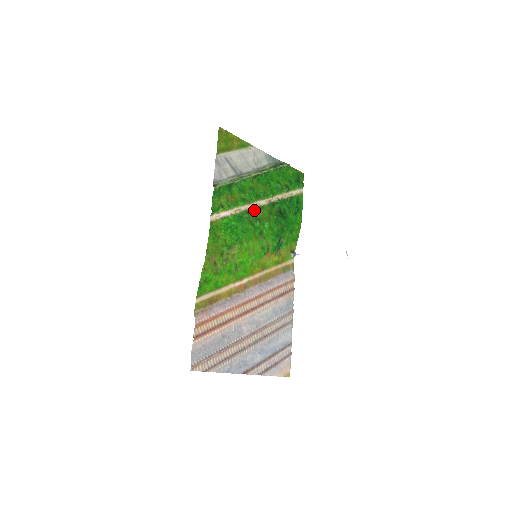
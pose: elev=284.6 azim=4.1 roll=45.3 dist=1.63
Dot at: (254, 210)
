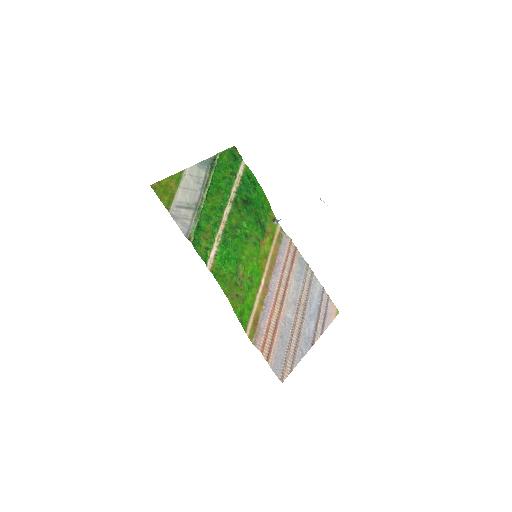
Dot at: (228, 224)
